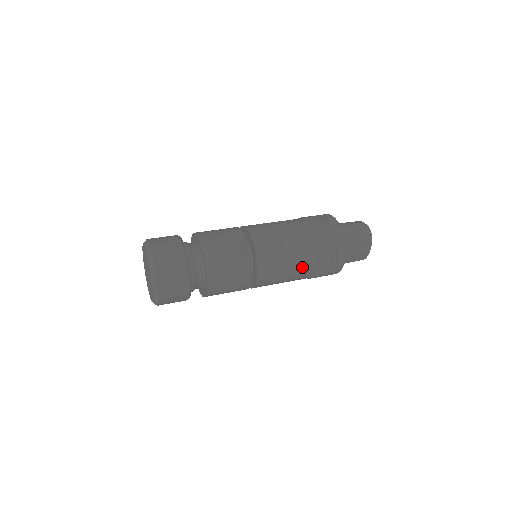
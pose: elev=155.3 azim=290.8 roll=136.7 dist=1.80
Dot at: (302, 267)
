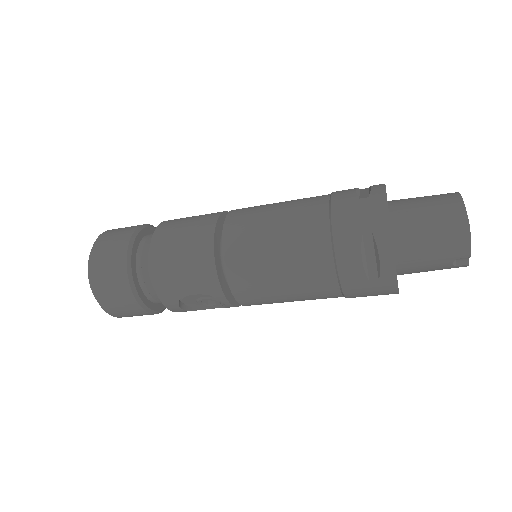
Dot at: (302, 203)
